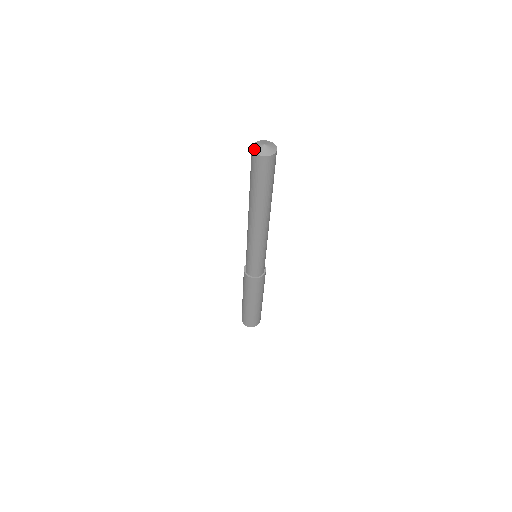
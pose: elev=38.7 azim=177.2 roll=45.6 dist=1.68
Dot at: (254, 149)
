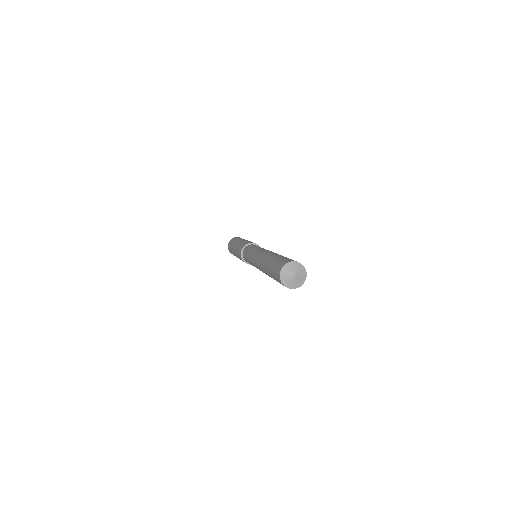
Dot at: (284, 283)
